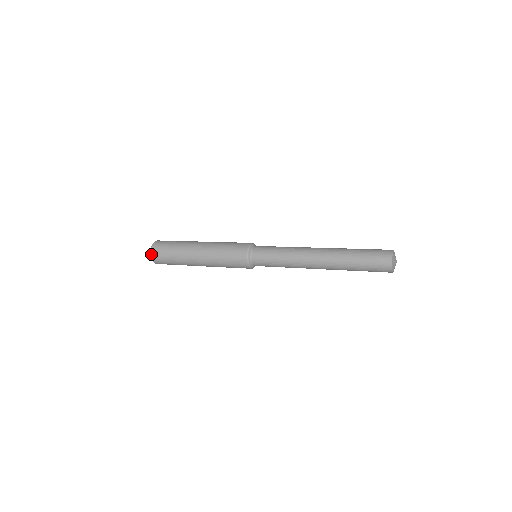
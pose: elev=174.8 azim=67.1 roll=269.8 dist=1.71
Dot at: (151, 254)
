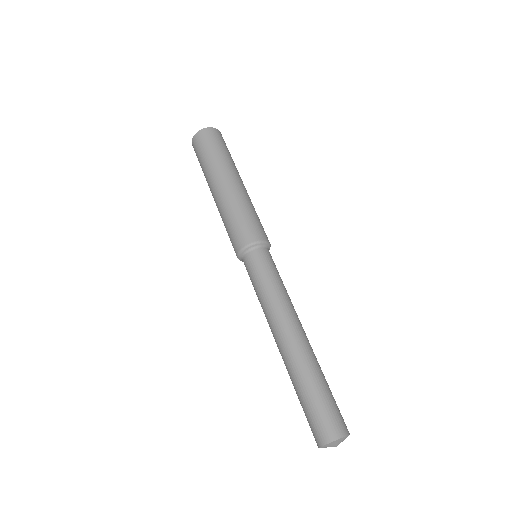
Dot at: occluded
